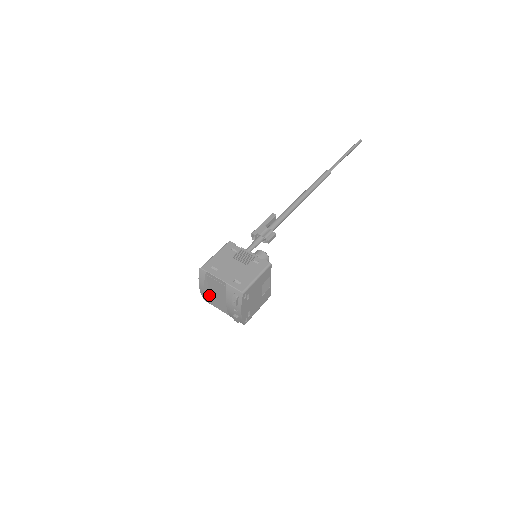
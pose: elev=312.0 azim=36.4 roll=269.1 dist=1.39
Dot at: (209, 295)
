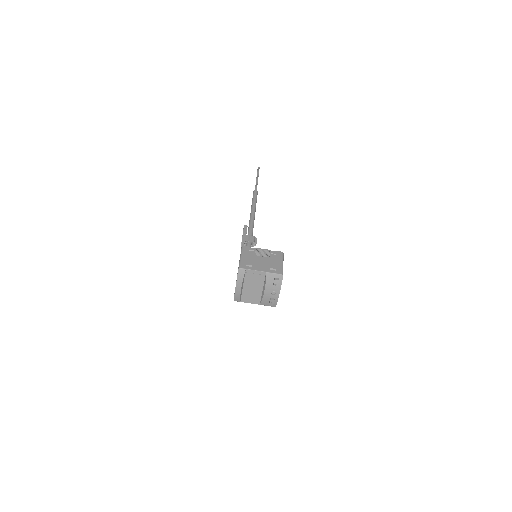
Dot at: (241, 293)
